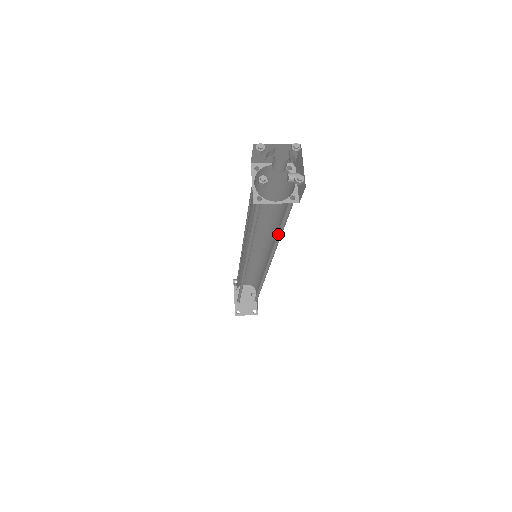
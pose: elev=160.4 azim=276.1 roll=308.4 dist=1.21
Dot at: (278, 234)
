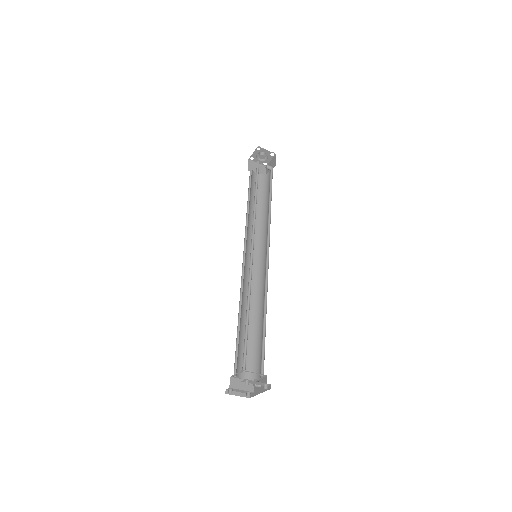
Dot at: (269, 205)
